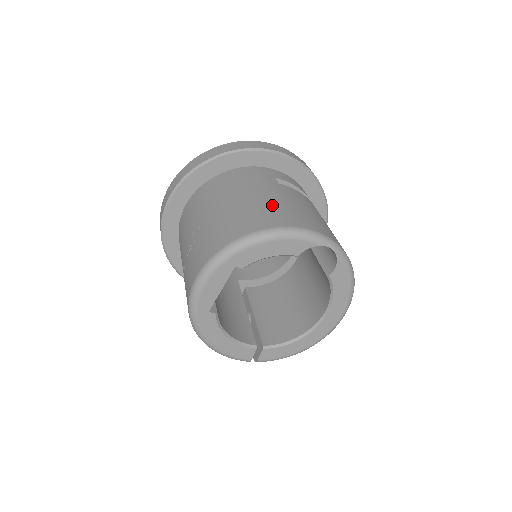
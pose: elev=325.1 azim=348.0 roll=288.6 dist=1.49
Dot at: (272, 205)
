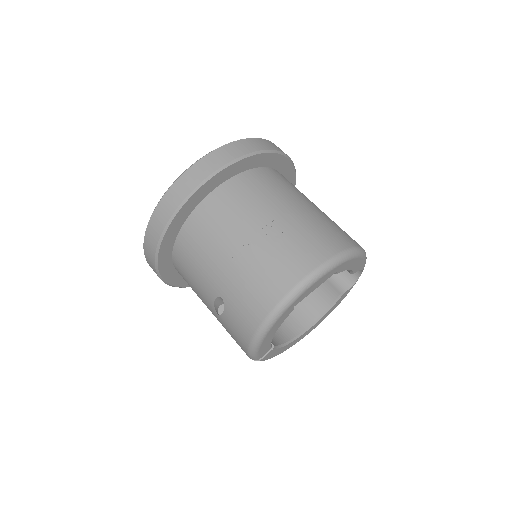
Dot at: occluded
